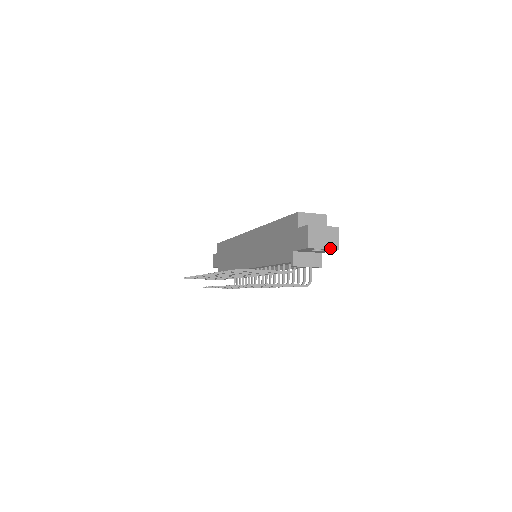
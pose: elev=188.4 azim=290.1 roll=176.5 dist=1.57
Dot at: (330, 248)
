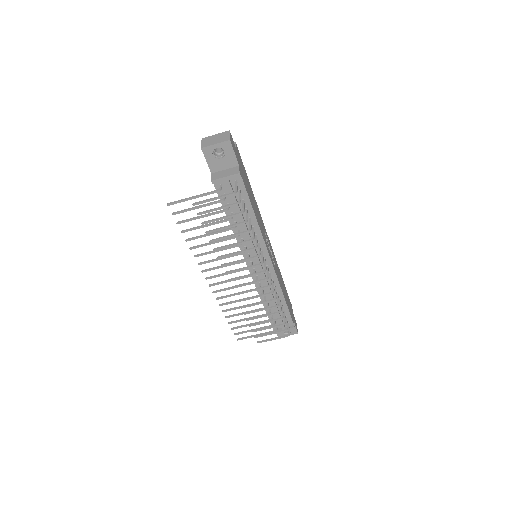
Dot at: (222, 142)
